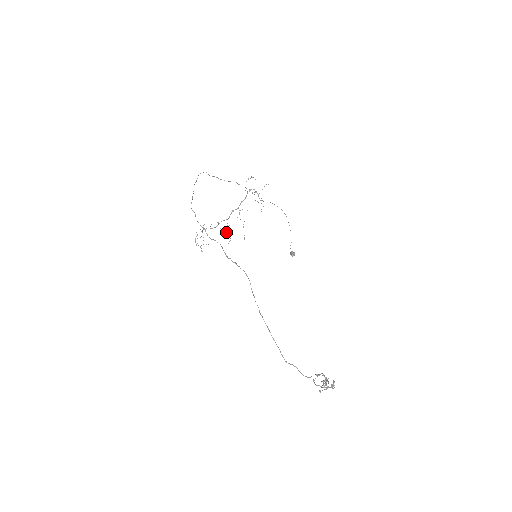
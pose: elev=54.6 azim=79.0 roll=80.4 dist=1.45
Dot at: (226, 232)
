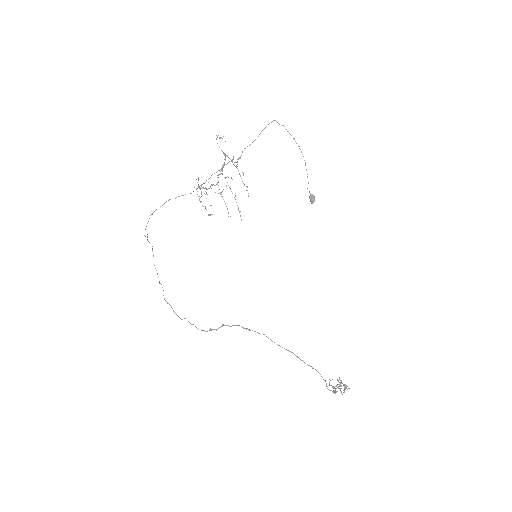
Dot at: occluded
